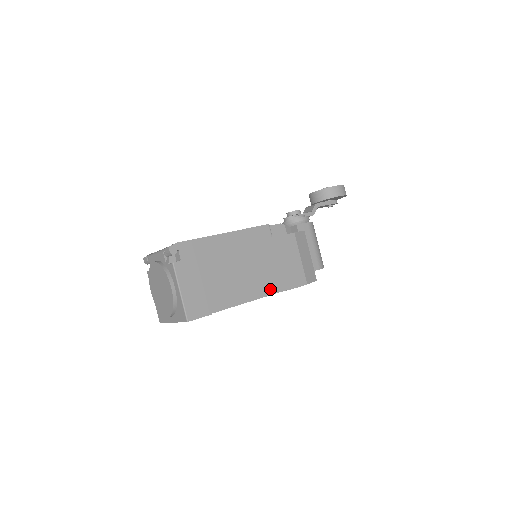
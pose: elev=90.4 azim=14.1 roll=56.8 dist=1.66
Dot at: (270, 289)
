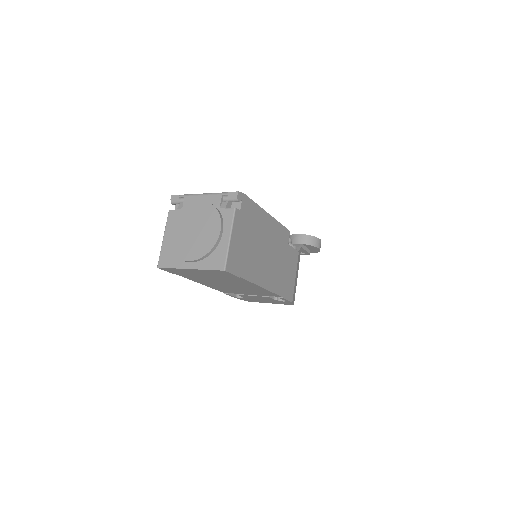
Dot at: (275, 287)
